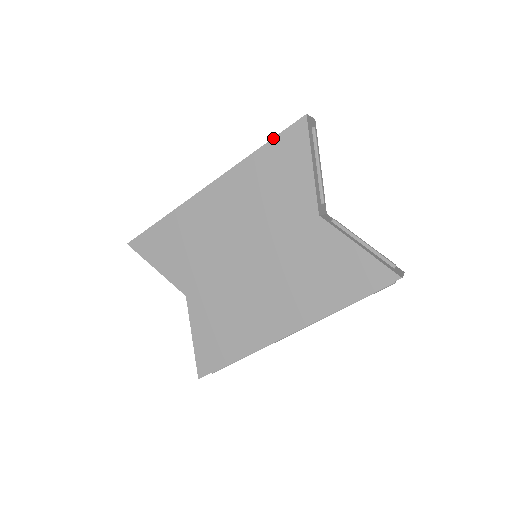
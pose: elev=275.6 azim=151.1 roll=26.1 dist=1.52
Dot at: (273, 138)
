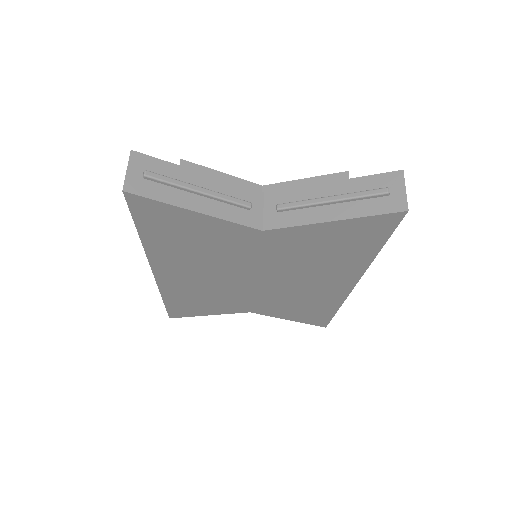
Dot at: (134, 223)
